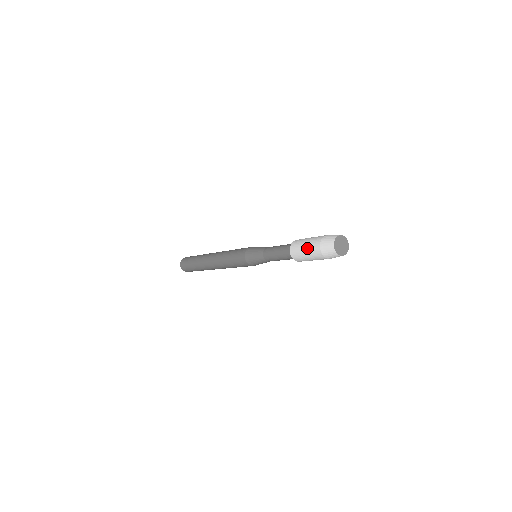
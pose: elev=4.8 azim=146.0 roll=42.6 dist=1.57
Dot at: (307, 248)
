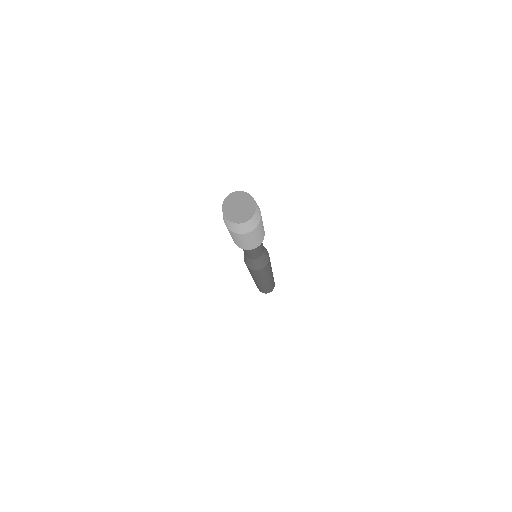
Dot at: occluded
